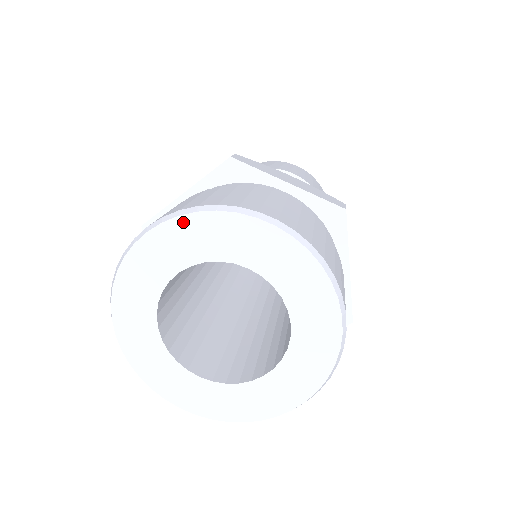
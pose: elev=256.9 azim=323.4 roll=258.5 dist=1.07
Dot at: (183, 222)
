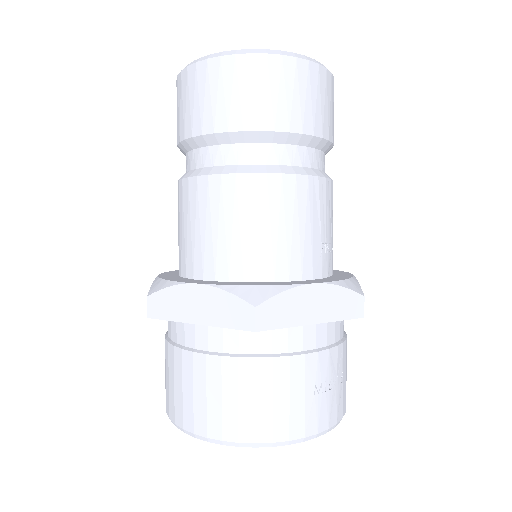
Dot at: occluded
